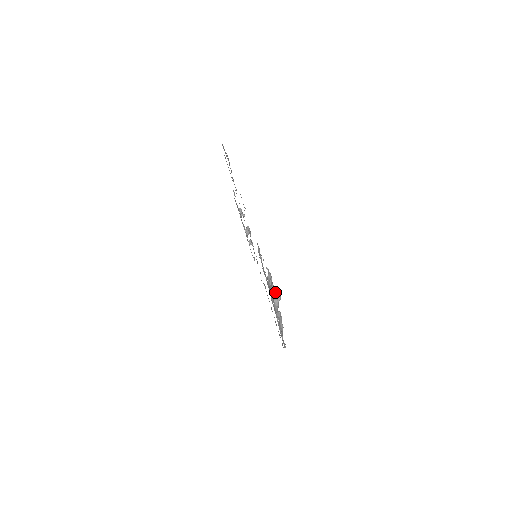
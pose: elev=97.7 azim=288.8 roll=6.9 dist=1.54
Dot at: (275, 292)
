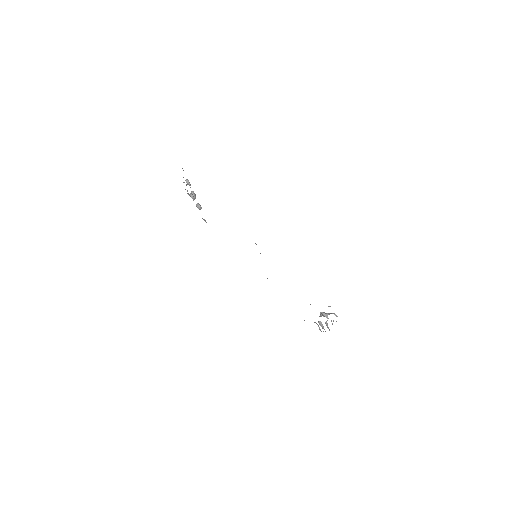
Dot at: occluded
